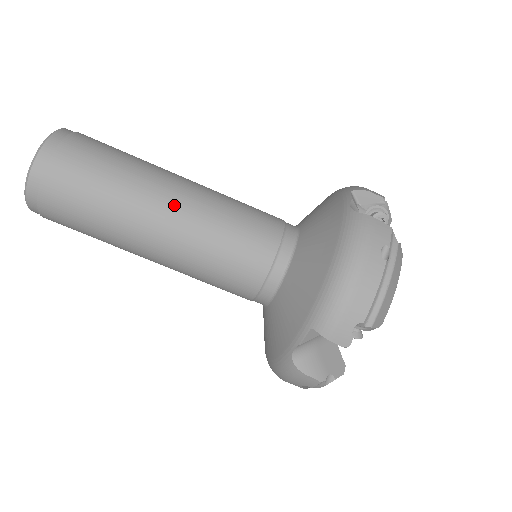
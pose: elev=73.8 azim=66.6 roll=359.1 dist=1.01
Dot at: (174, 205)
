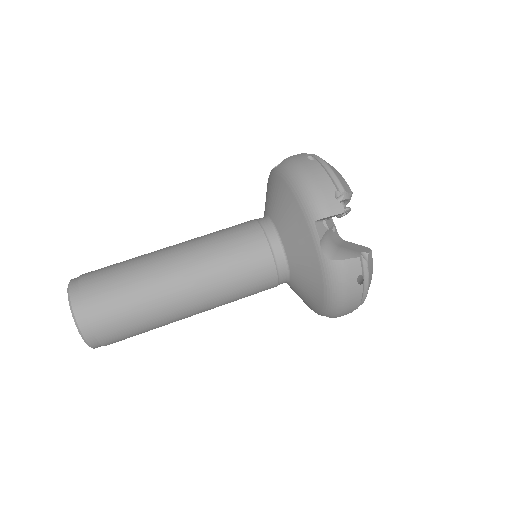
Dot at: (176, 252)
